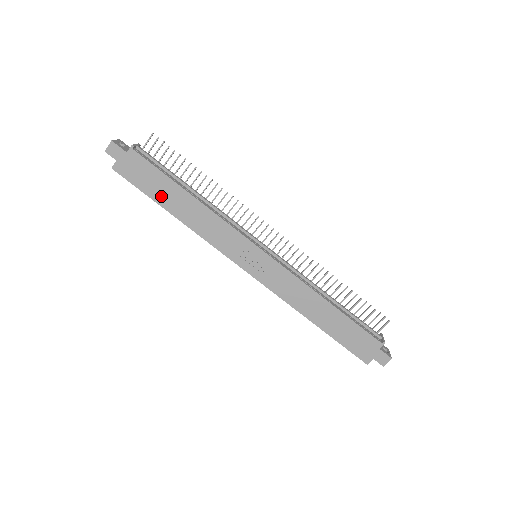
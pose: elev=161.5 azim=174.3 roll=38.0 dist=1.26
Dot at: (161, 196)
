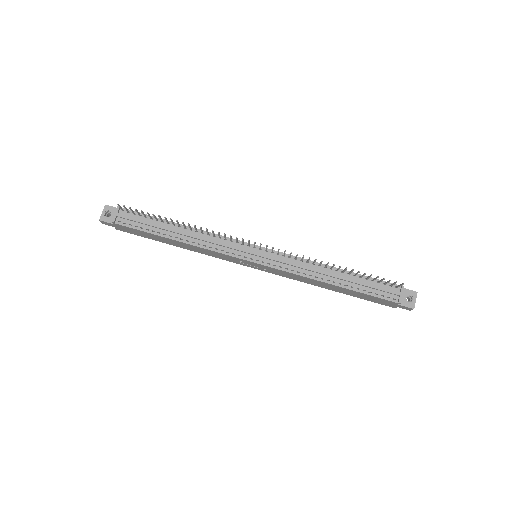
Dot at: (159, 240)
